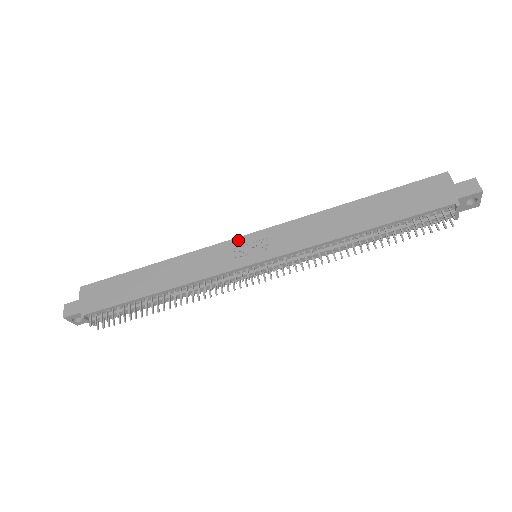
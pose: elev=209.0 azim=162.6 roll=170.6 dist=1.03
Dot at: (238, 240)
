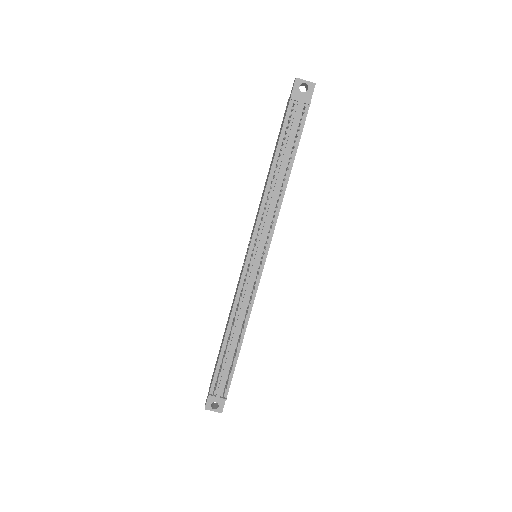
Dot at: (244, 260)
